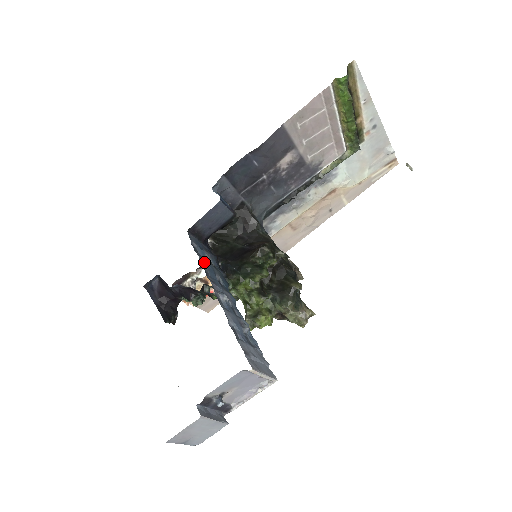
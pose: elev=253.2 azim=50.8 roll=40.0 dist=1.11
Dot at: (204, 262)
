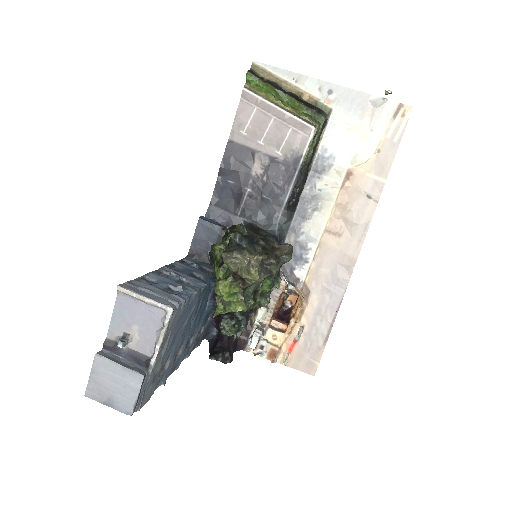
Dot at: (182, 265)
